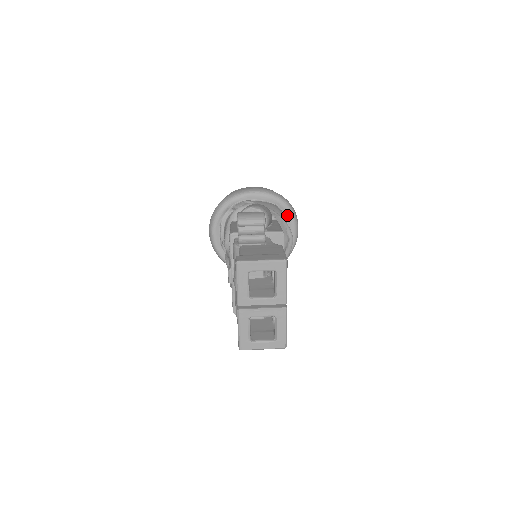
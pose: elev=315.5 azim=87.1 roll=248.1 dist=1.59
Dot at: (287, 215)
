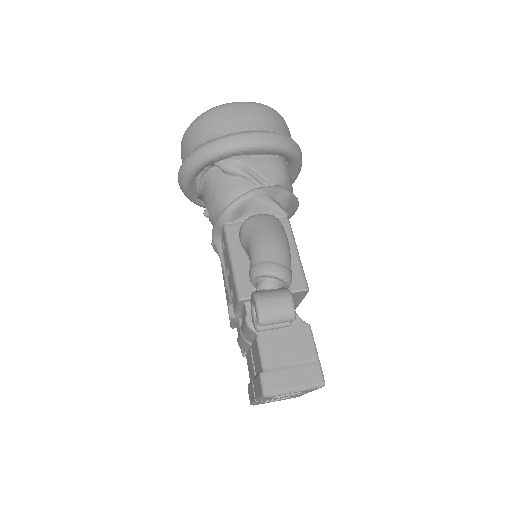
Dot at: (291, 162)
